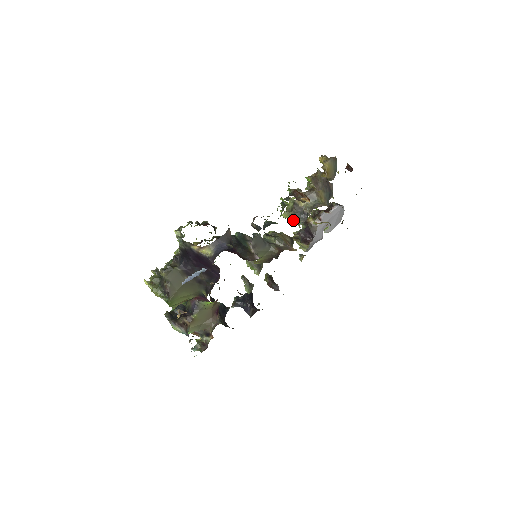
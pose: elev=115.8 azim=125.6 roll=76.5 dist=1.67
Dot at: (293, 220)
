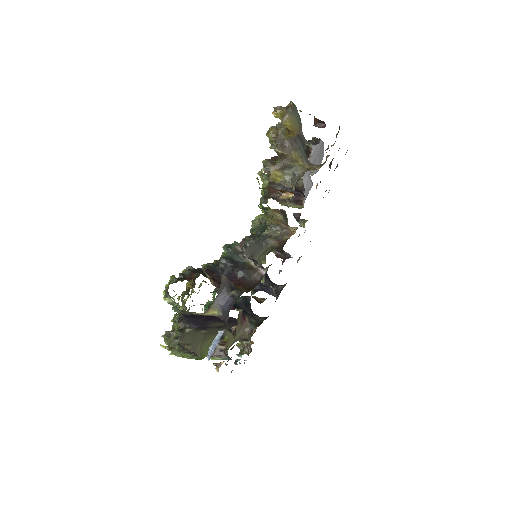
Dot at: occluded
